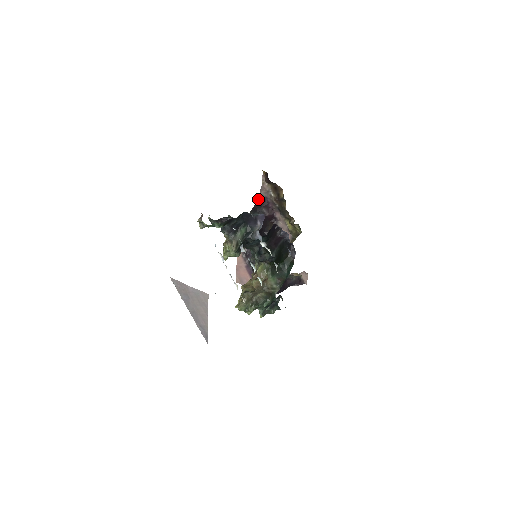
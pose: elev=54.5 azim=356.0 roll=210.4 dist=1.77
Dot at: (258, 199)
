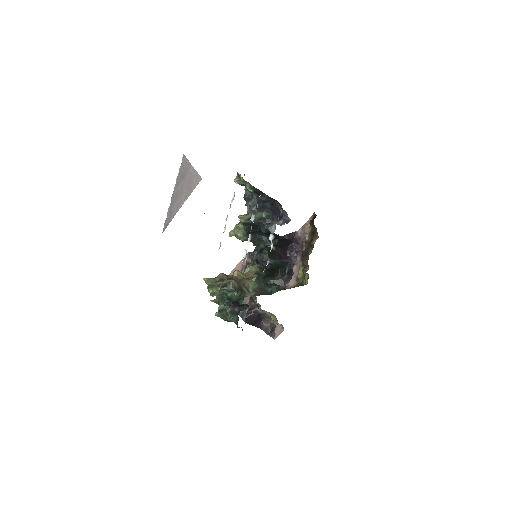
Dot at: (292, 233)
